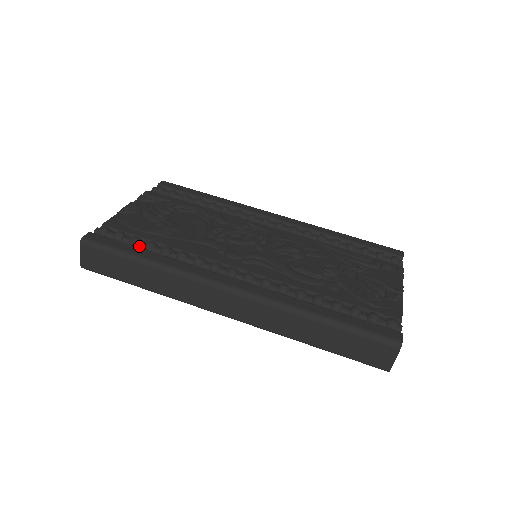
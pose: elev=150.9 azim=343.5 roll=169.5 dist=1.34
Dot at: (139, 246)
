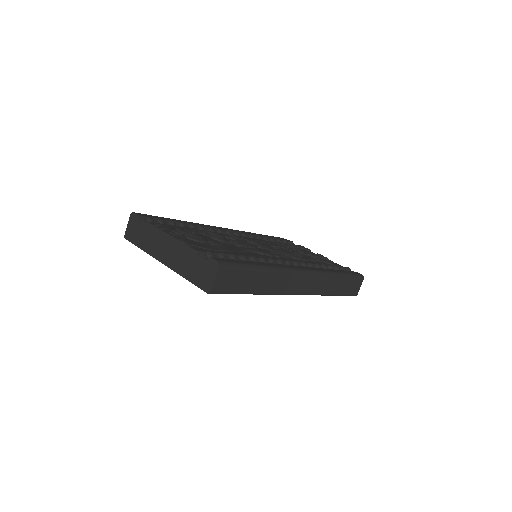
Dot at: occluded
